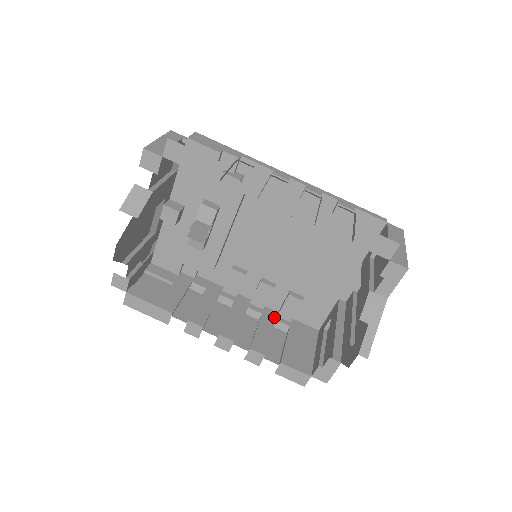
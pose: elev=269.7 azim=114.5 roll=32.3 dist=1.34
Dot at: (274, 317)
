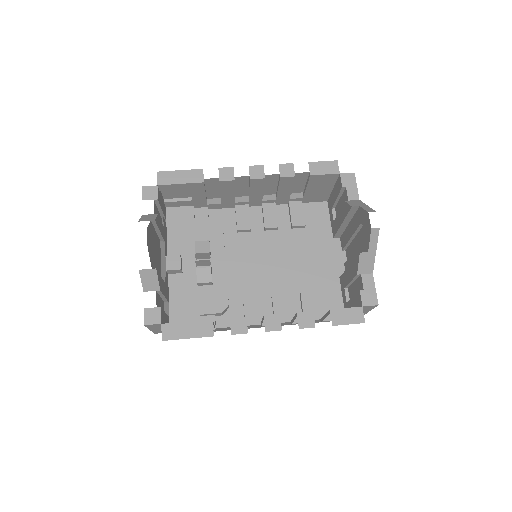
Dot at: occluded
